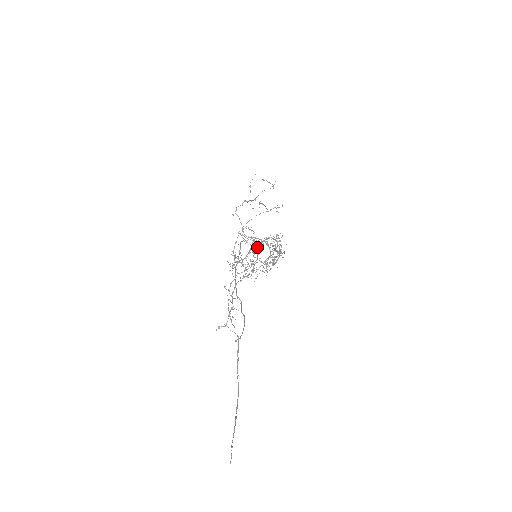
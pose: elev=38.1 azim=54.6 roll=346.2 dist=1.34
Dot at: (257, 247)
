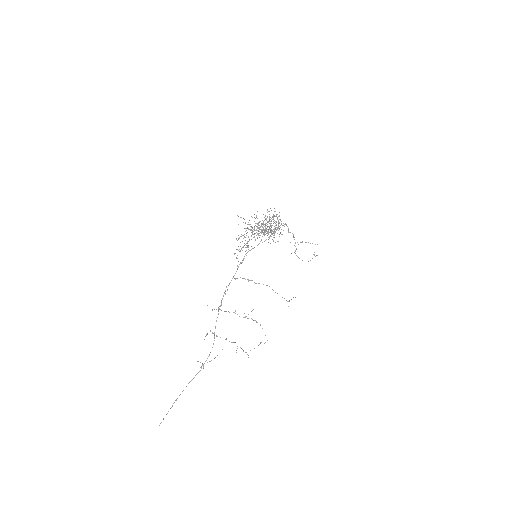
Dot at: (264, 234)
